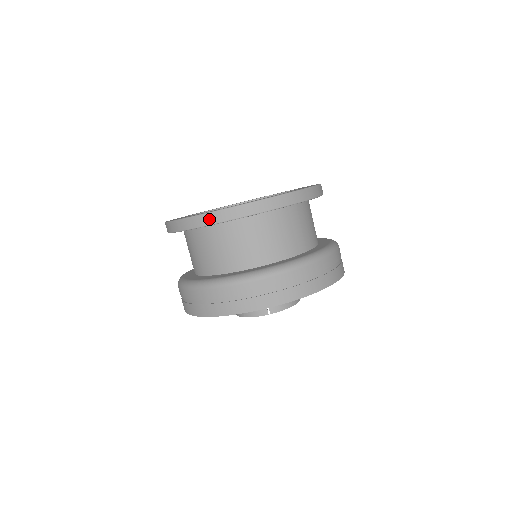
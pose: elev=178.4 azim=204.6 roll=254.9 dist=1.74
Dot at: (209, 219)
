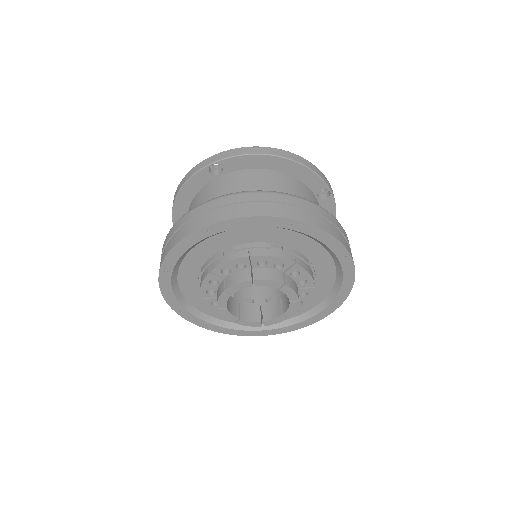
Dot at: (280, 153)
